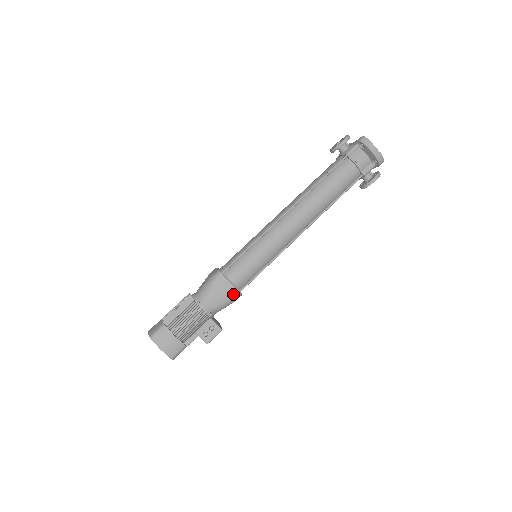
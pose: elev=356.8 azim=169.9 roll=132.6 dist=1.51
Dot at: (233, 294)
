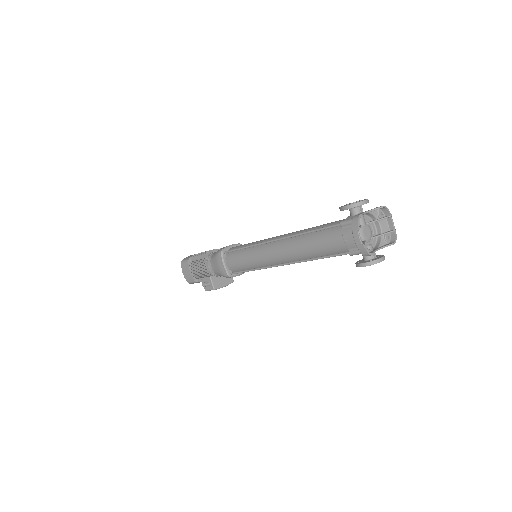
Dot at: (224, 273)
